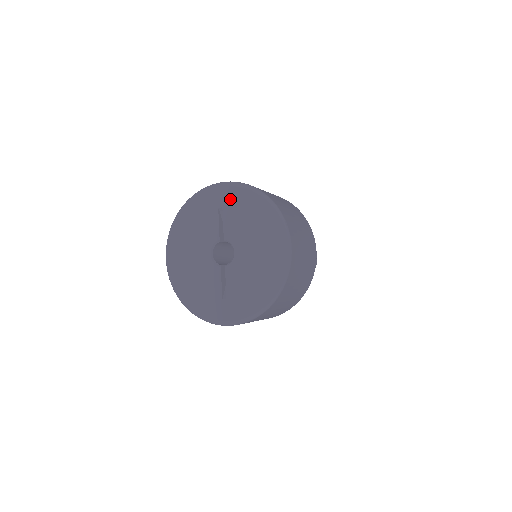
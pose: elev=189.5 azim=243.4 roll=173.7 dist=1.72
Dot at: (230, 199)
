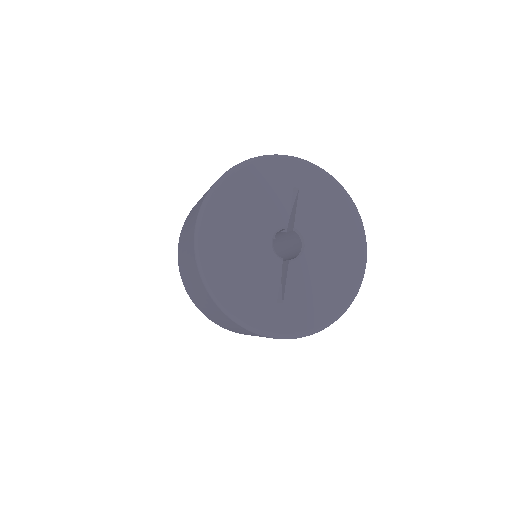
Dot at: (311, 183)
